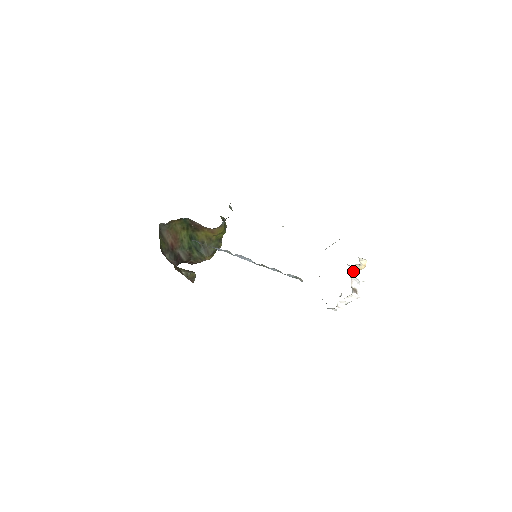
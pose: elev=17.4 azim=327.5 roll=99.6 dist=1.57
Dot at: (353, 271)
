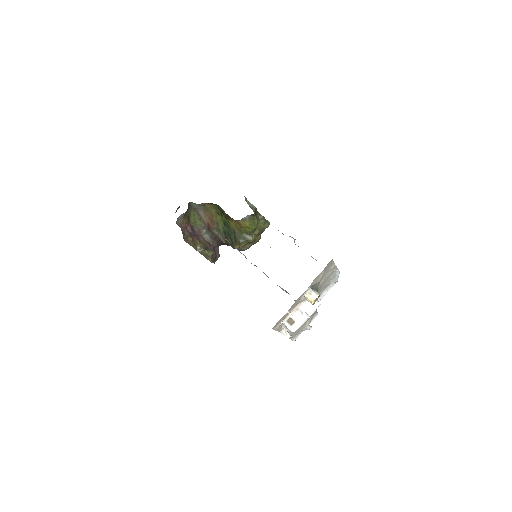
Dot at: (308, 303)
